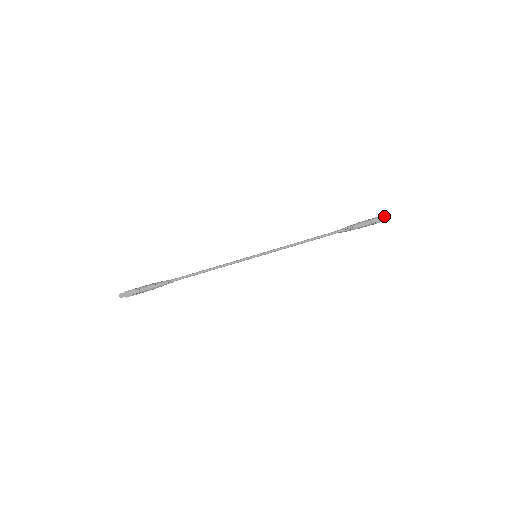
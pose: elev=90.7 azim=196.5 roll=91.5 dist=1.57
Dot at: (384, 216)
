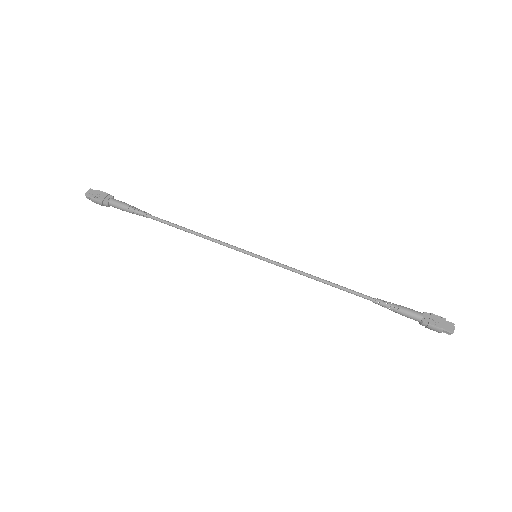
Dot at: (444, 330)
